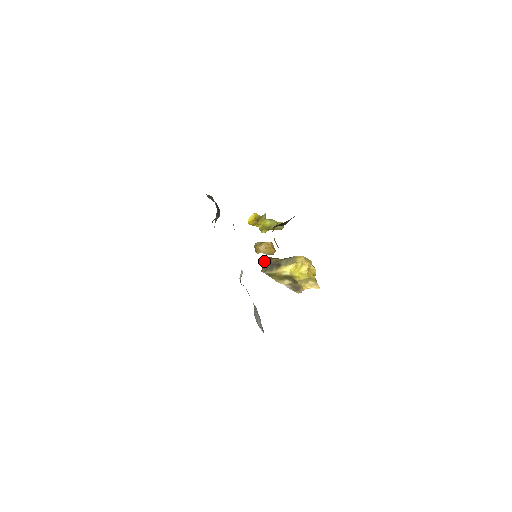
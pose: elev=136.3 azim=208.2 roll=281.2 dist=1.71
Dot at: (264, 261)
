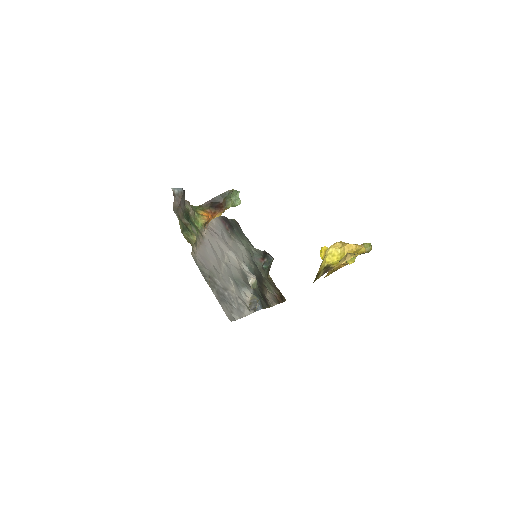
Dot at: occluded
